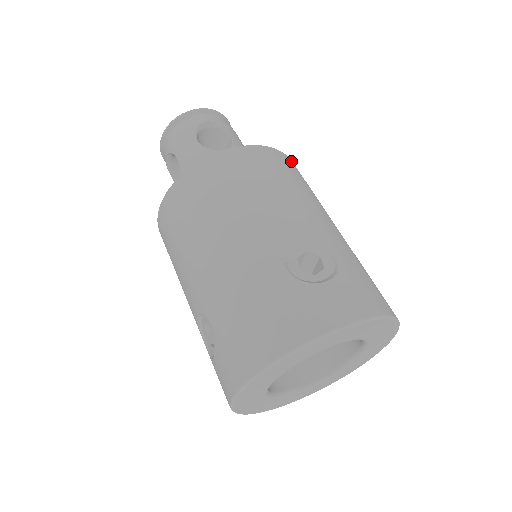
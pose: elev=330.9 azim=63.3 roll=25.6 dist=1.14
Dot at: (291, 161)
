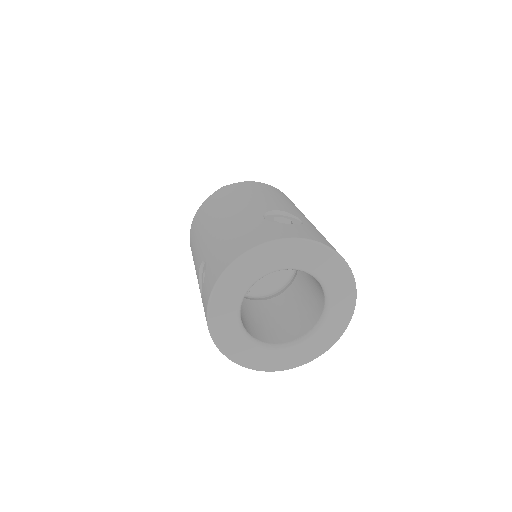
Dot at: occluded
